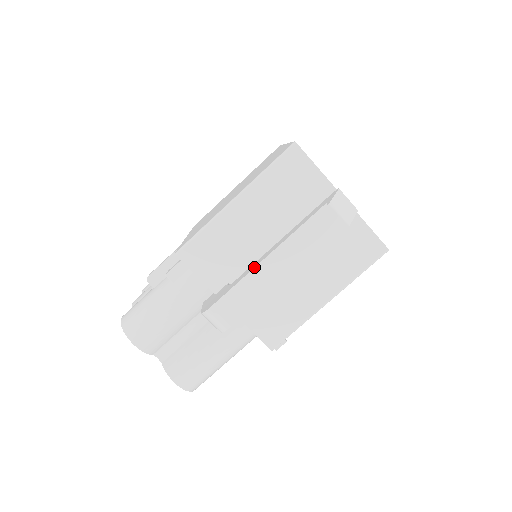
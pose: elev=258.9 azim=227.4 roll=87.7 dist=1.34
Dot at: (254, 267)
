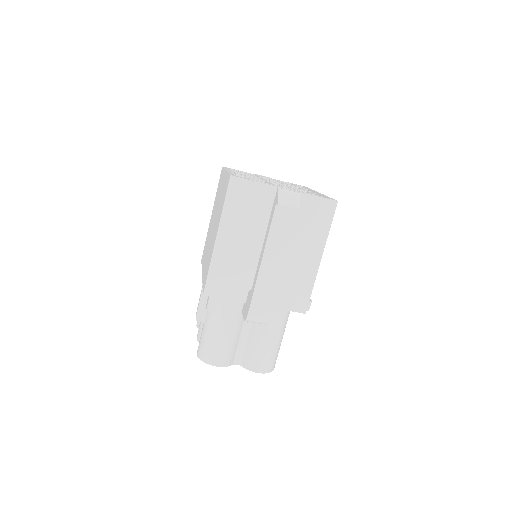
Dot at: (258, 272)
